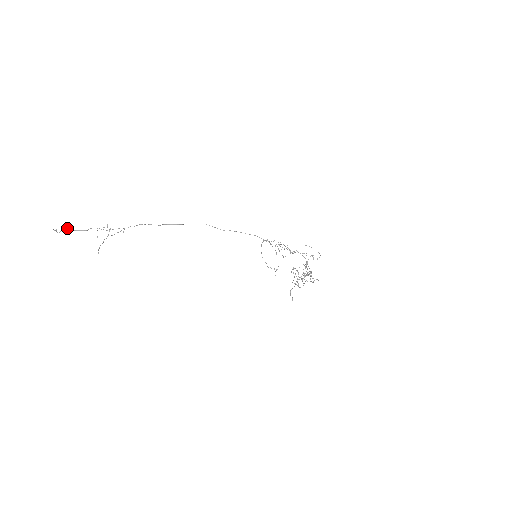
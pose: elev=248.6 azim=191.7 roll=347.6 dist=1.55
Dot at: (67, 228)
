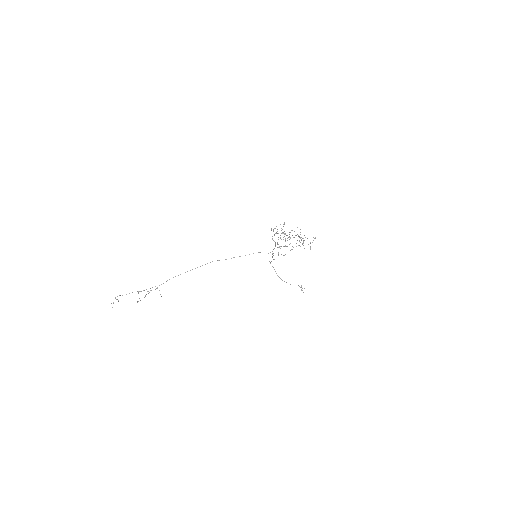
Dot at: (117, 296)
